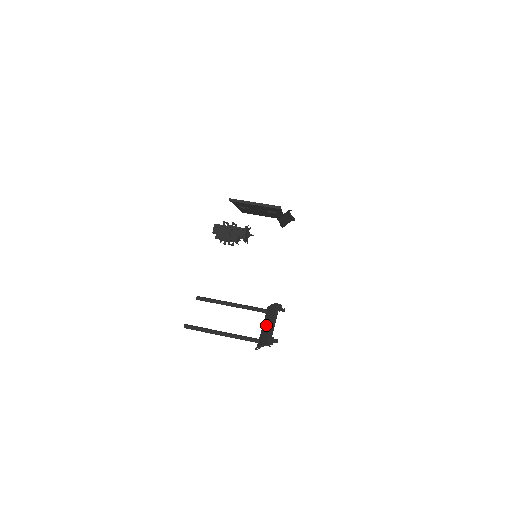
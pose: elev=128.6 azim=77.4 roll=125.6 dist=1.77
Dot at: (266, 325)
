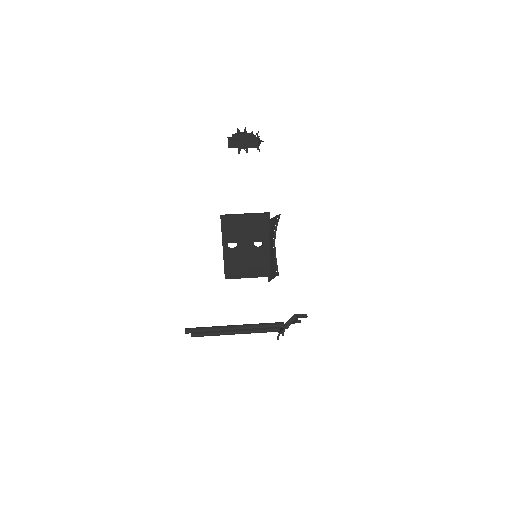
Dot at: occluded
